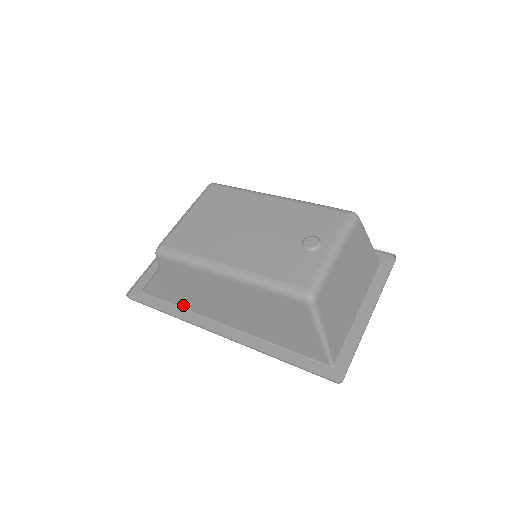
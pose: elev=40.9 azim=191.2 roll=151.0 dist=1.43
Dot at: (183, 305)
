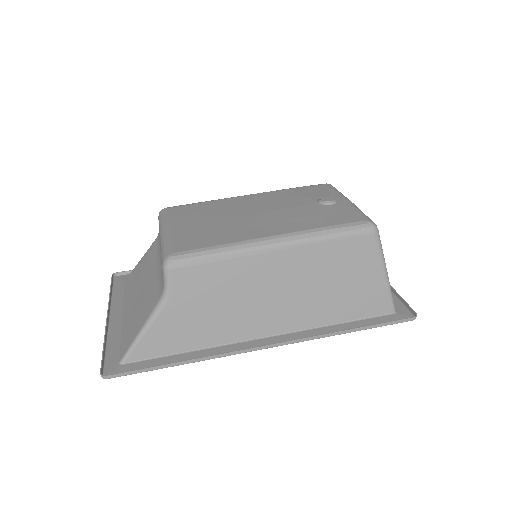
Dot at: (199, 343)
